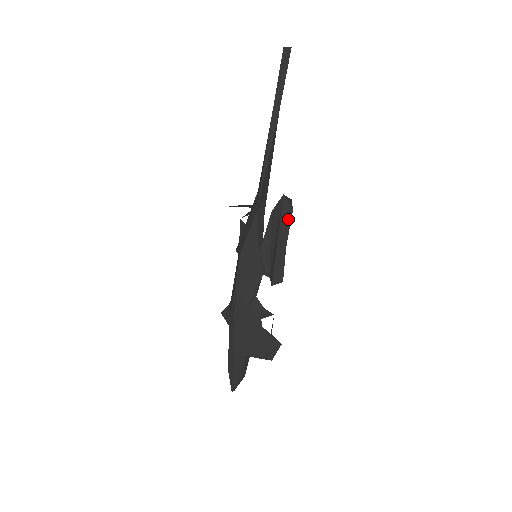
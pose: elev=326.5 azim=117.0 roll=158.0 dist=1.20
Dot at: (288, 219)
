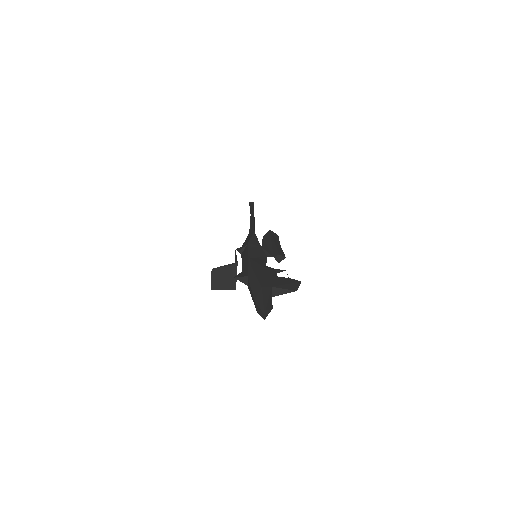
Dot at: (277, 237)
